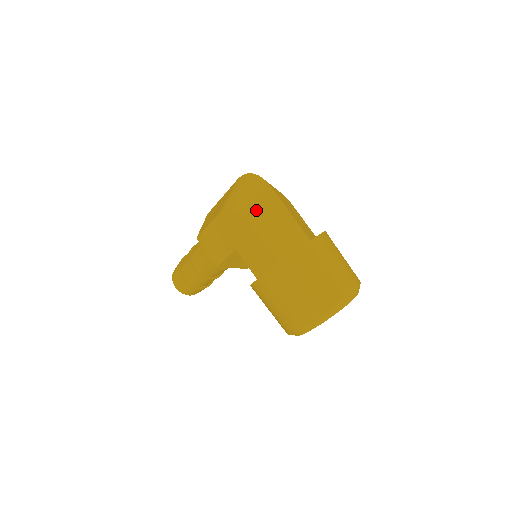
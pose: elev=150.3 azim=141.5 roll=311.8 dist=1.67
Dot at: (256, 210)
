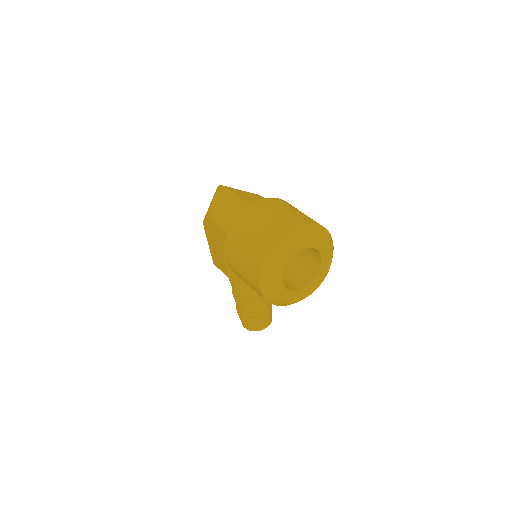
Dot at: (215, 209)
